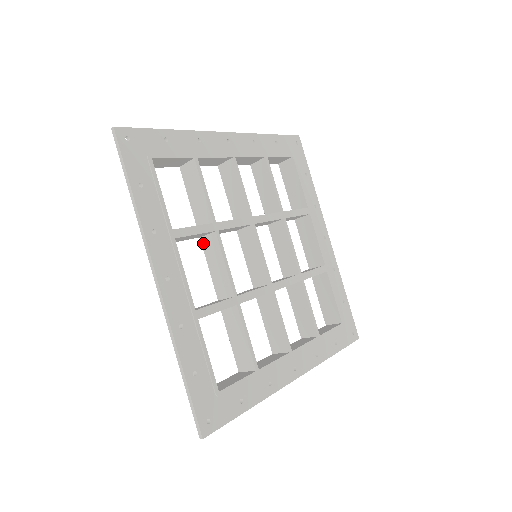
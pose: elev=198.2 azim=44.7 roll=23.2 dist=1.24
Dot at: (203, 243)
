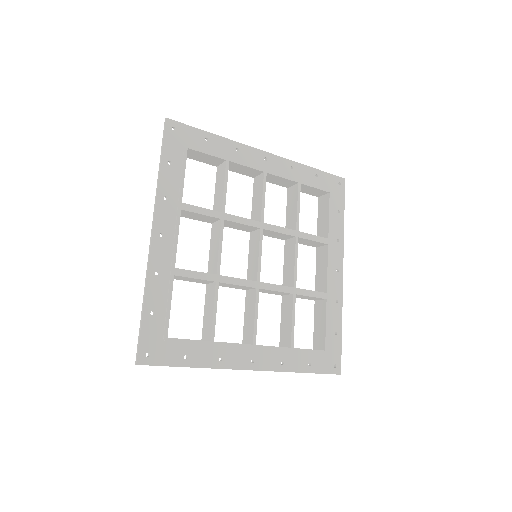
Dot at: (212, 228)
